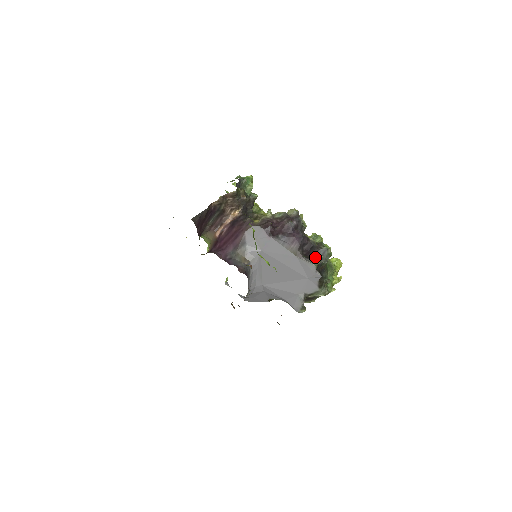
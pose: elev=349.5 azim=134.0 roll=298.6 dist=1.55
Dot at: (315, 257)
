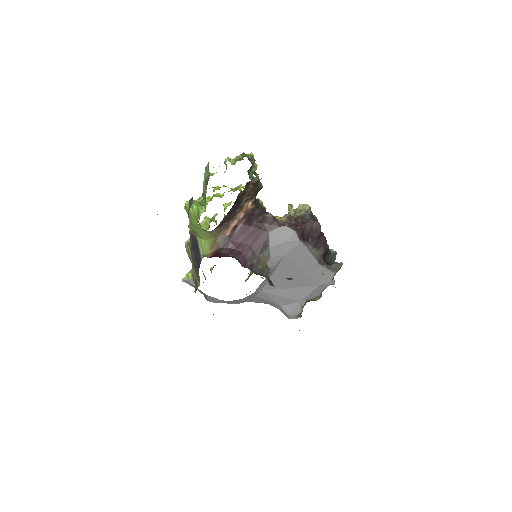
Dot at: (337, 265)
